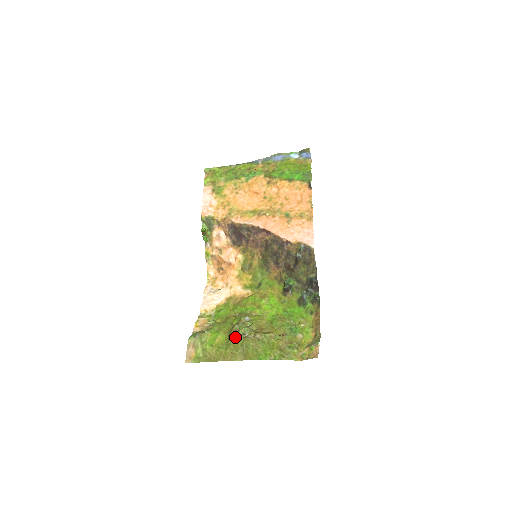
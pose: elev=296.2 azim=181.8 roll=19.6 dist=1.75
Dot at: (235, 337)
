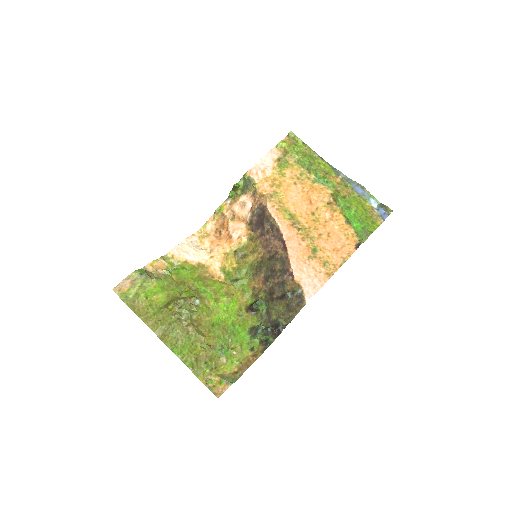
Dot at: (171, 311)
